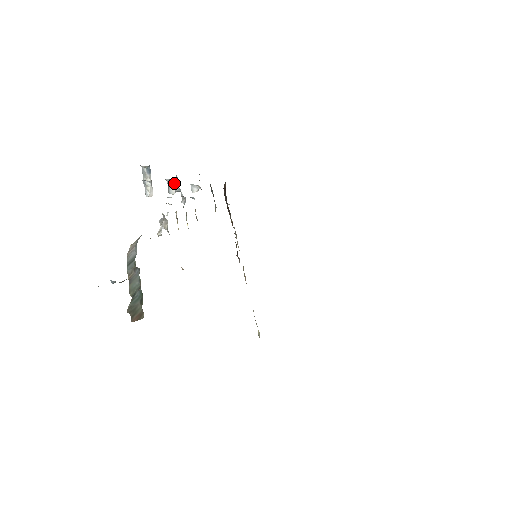
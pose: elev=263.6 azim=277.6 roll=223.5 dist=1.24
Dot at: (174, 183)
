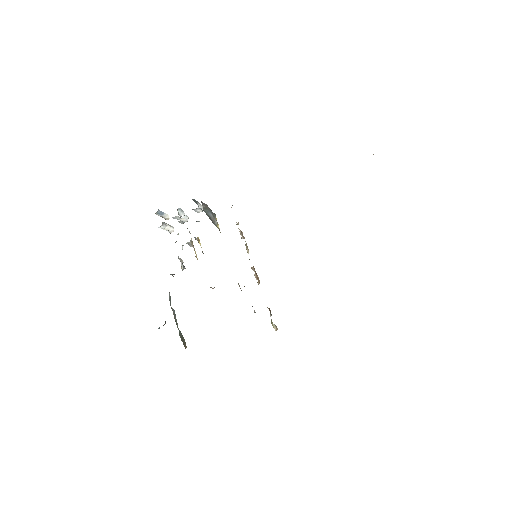
Dot at: (179, 217)
